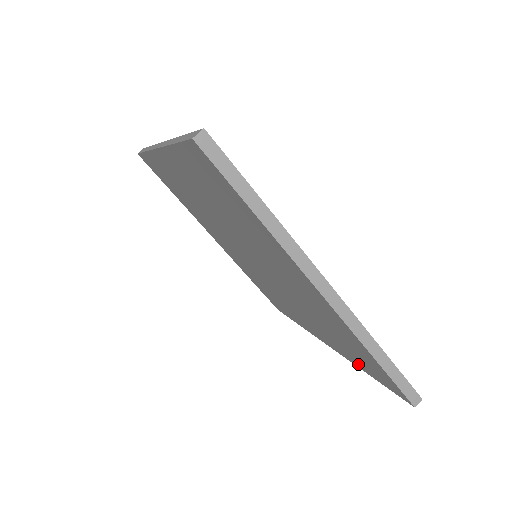
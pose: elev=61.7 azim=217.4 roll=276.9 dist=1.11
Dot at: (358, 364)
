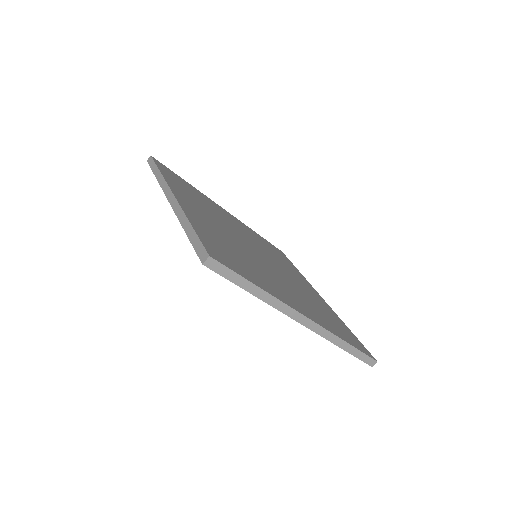
Dot at: occluded
